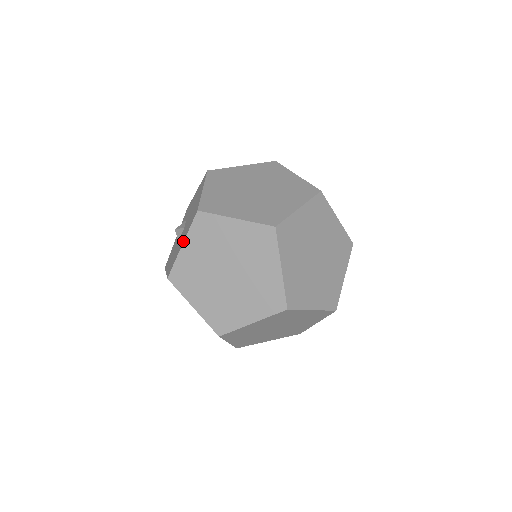
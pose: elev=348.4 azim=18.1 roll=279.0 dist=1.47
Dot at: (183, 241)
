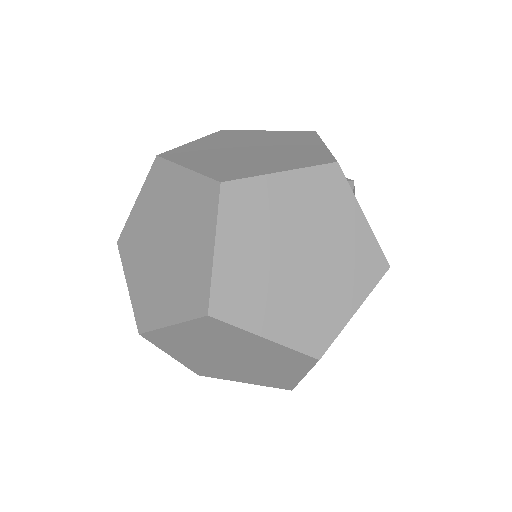
Dot at: (127, 282)
